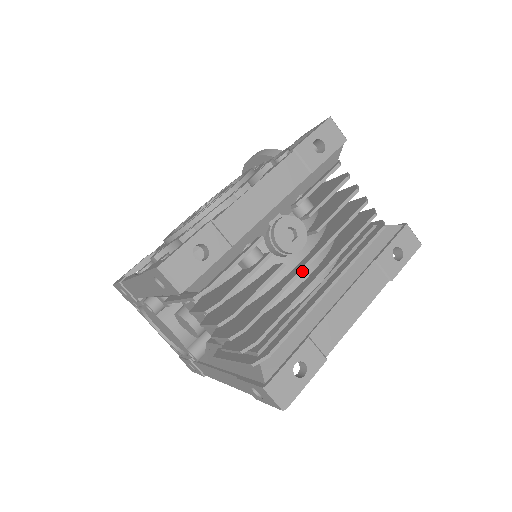
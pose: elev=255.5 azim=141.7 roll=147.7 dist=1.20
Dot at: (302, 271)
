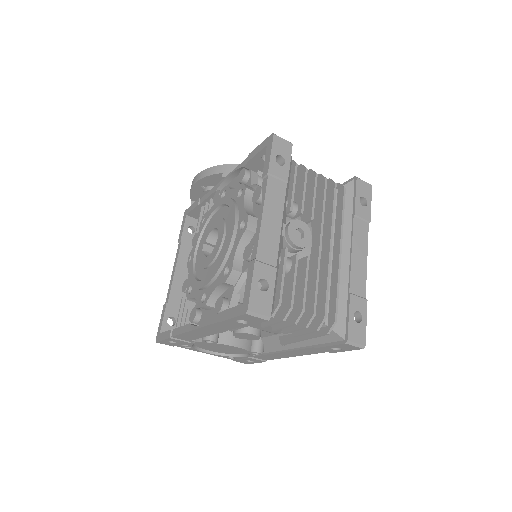
Dot at: (320, 253)
